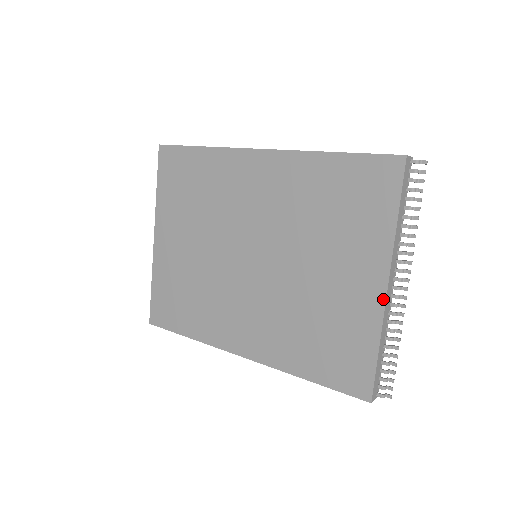
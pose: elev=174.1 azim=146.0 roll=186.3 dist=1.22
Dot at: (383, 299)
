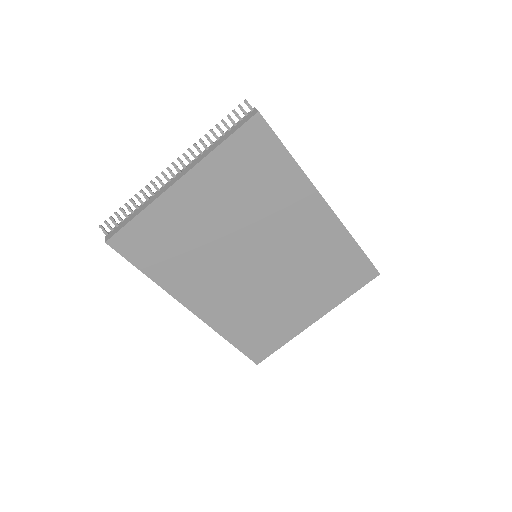
Dot at: (309, 325)
